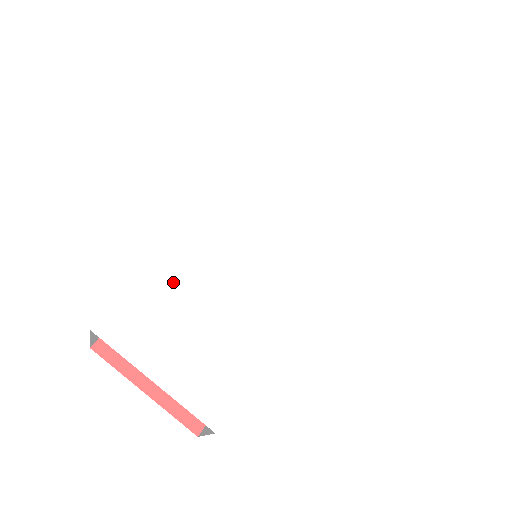
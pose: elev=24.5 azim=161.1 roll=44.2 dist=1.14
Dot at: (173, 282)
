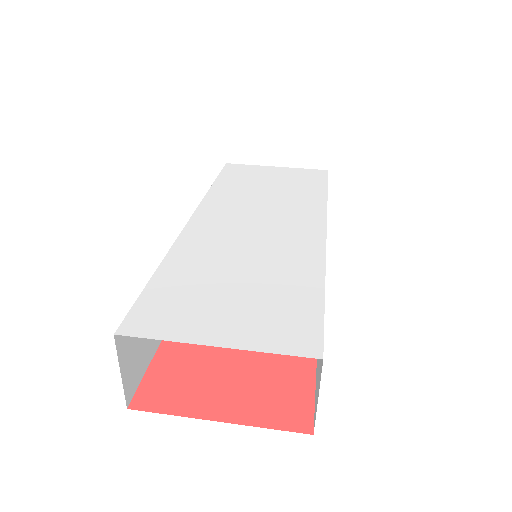
Dot at: (184, 274)
